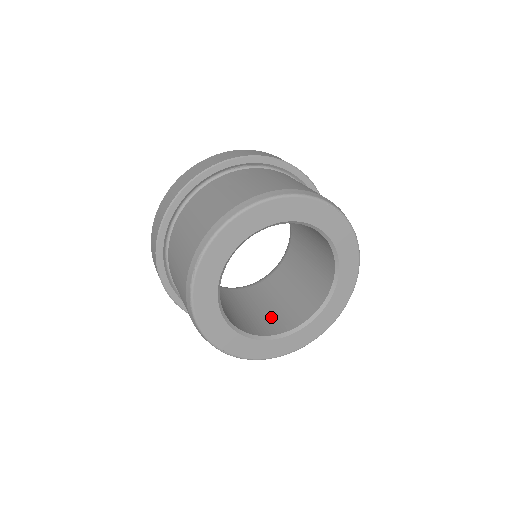
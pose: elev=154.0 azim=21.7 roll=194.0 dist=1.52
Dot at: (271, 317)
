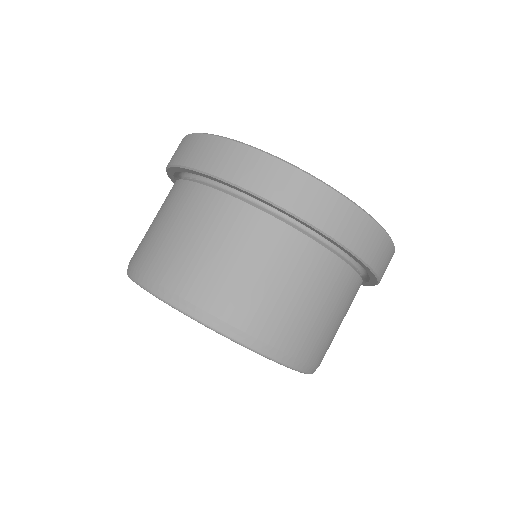
Dot at: occluded
